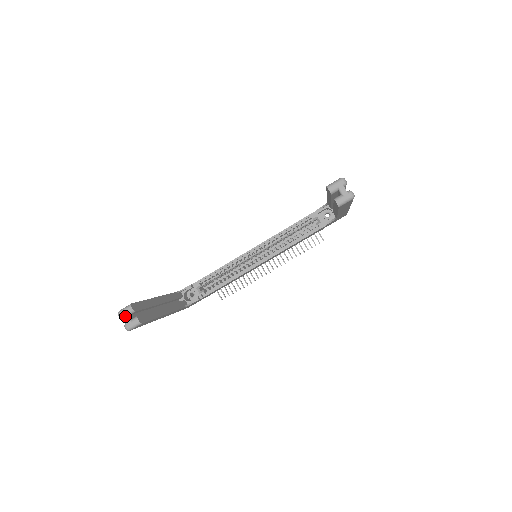
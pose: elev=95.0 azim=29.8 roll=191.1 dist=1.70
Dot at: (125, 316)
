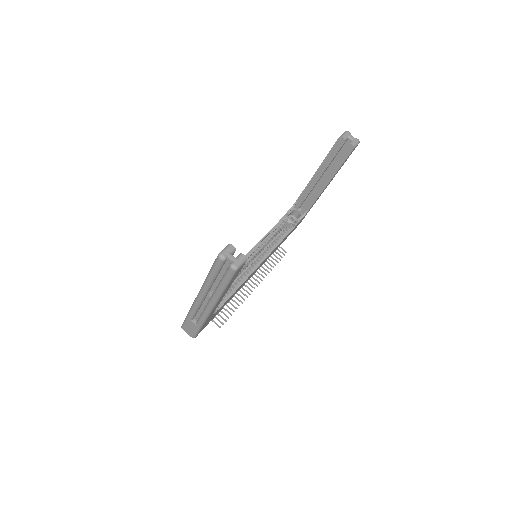
Dot at: (229, 255)
